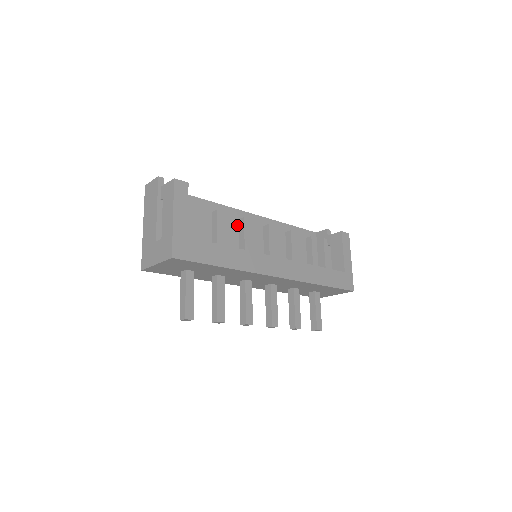
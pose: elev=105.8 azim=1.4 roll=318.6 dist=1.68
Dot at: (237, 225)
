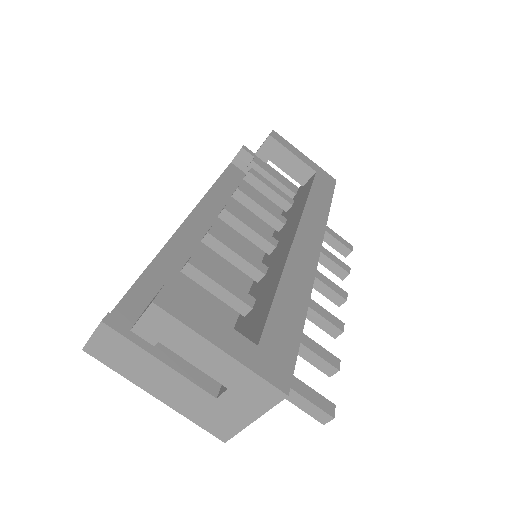
Dot at: (198, 249)
